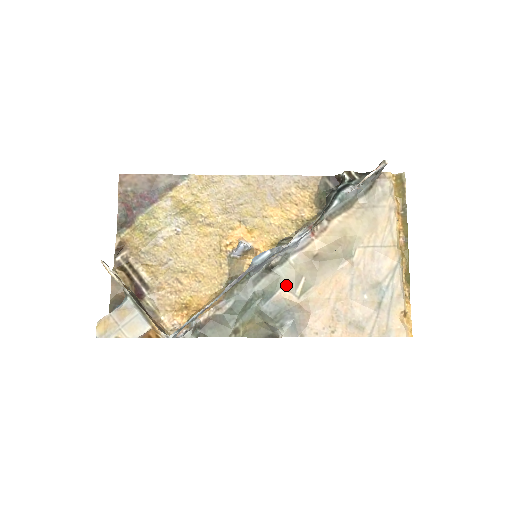
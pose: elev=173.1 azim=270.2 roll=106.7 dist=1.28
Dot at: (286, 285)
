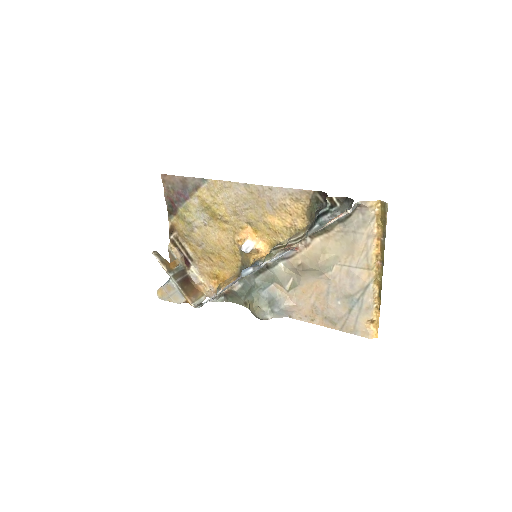
Dot at: (278, 281)
